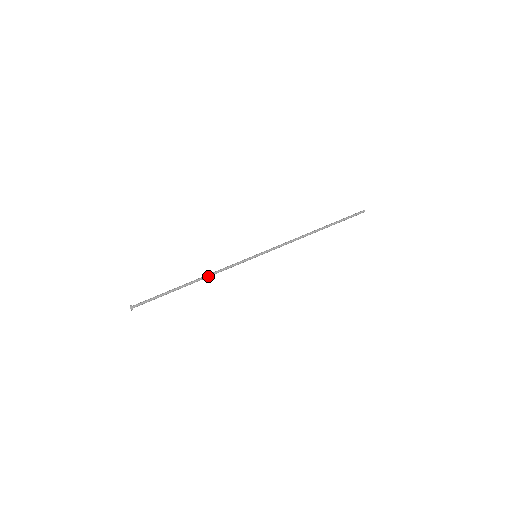
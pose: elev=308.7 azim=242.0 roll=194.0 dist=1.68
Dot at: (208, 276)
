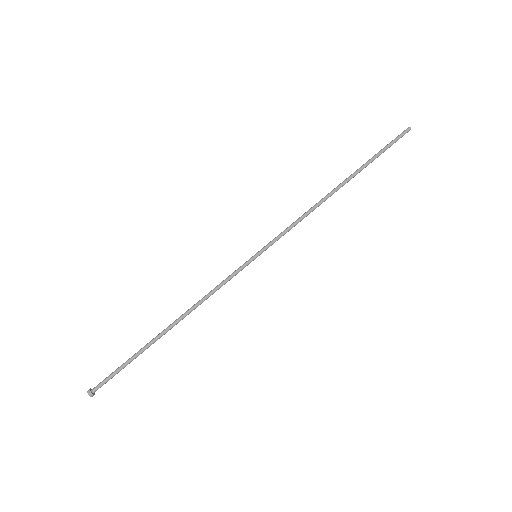
Dot at: (191, 311)
